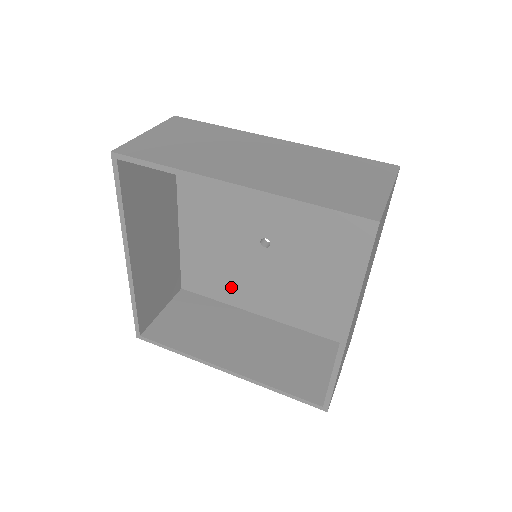
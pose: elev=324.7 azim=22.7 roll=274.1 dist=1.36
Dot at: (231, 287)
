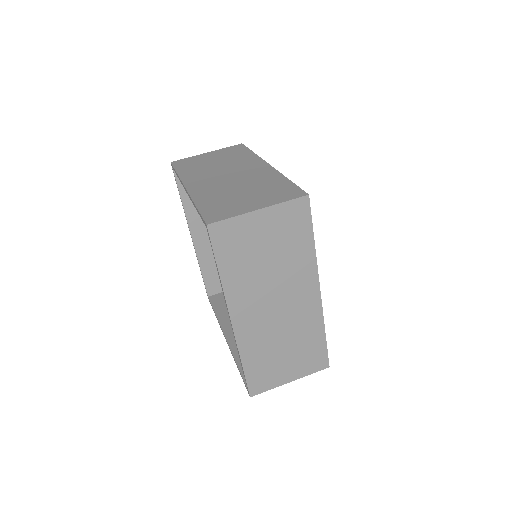
Dot at: occluded
